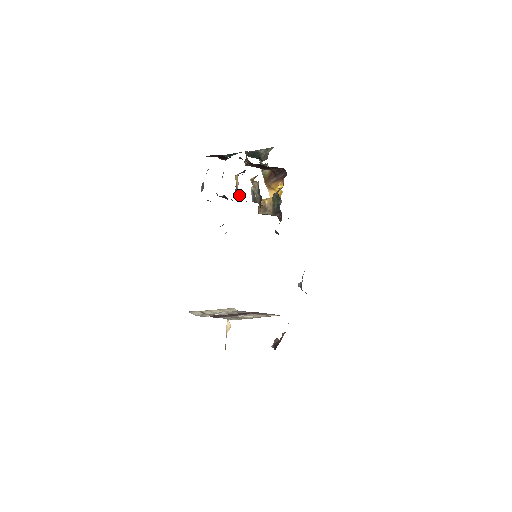
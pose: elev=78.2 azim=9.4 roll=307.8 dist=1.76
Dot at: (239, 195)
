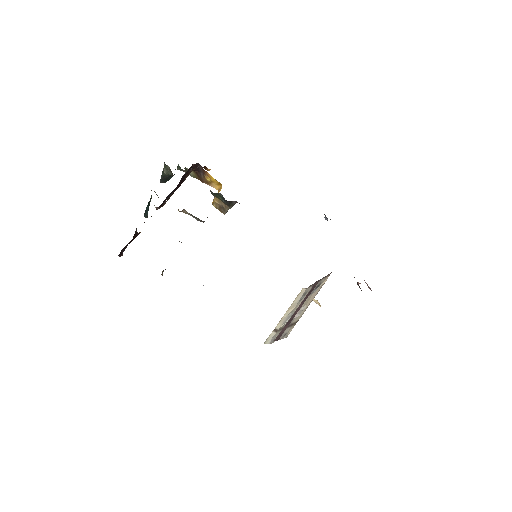
Dot at: occluded
